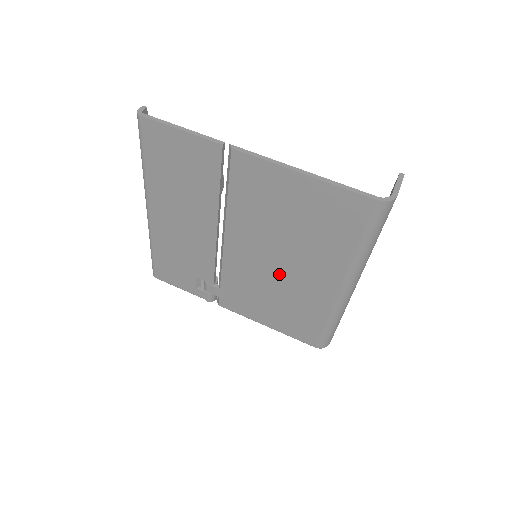
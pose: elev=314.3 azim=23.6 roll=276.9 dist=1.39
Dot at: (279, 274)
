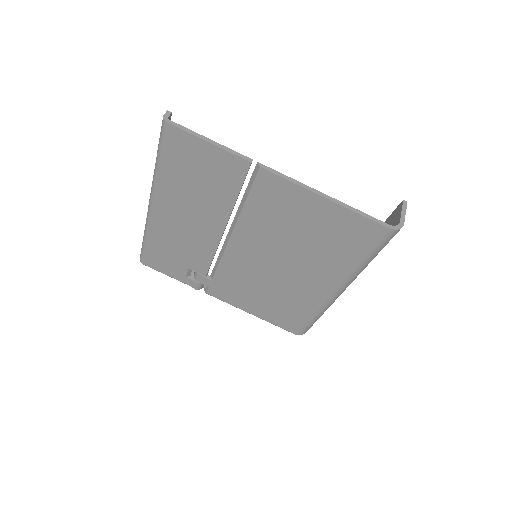
Dot at: (277, 274)
